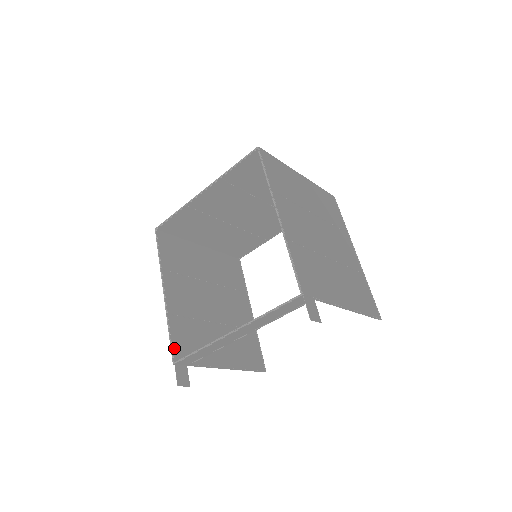
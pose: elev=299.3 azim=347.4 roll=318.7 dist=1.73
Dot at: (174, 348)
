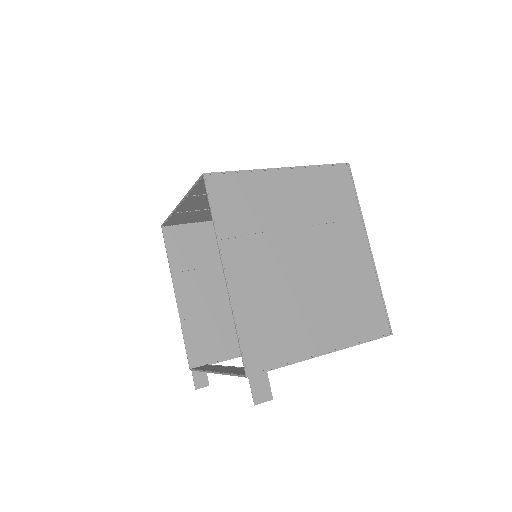
Dot at: (190, 354)
